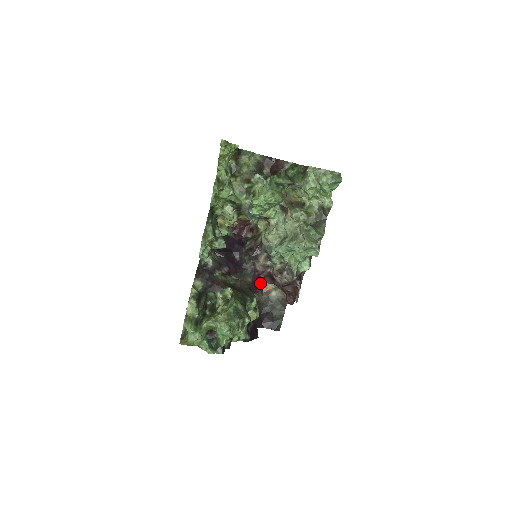
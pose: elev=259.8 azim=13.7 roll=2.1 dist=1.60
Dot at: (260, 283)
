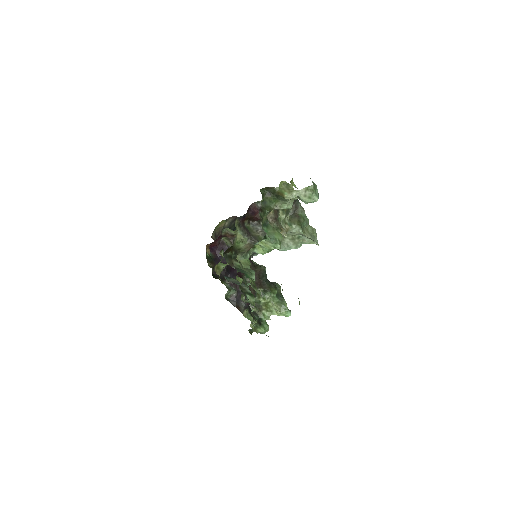
Dot at: occluded
